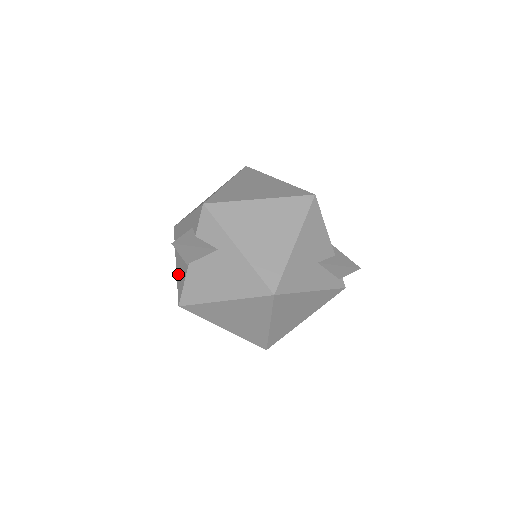
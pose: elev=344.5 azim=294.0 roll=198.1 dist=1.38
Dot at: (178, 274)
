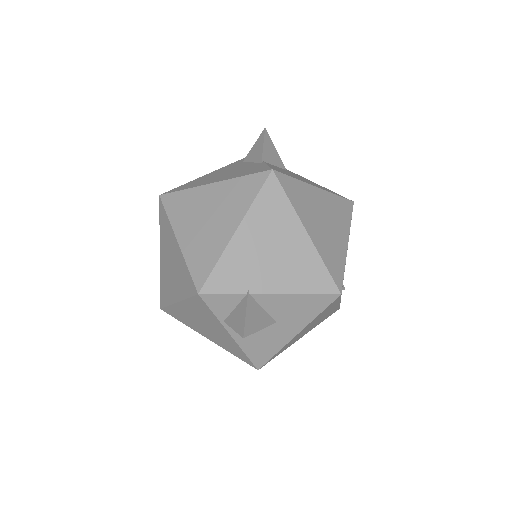
Dot at: (235, 175)
